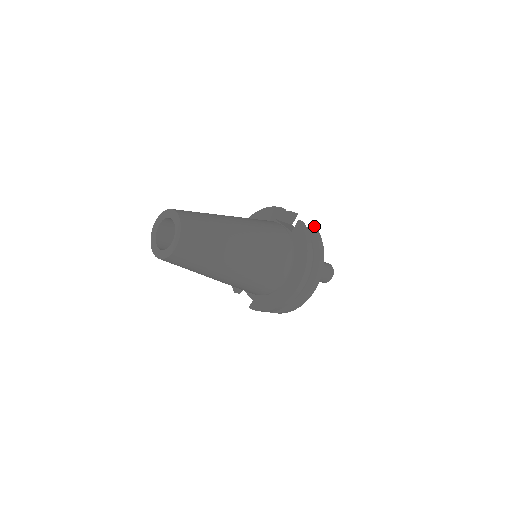
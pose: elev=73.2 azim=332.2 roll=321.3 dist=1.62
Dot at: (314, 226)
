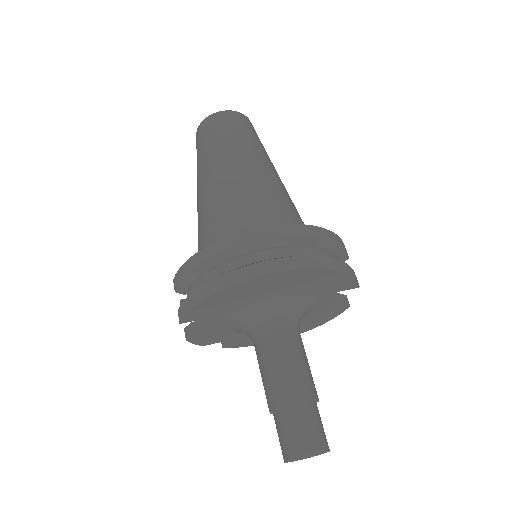
Dot at: occluded
